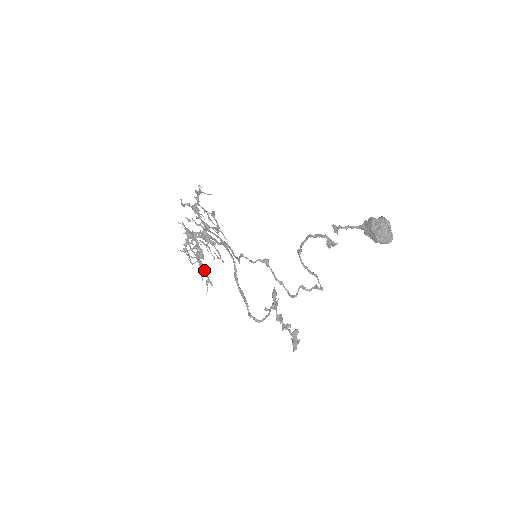
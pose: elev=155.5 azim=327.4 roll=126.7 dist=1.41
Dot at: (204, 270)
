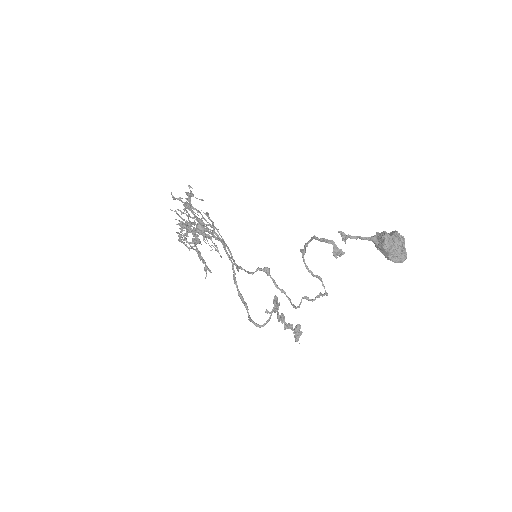
Dot at: (201, 259)
